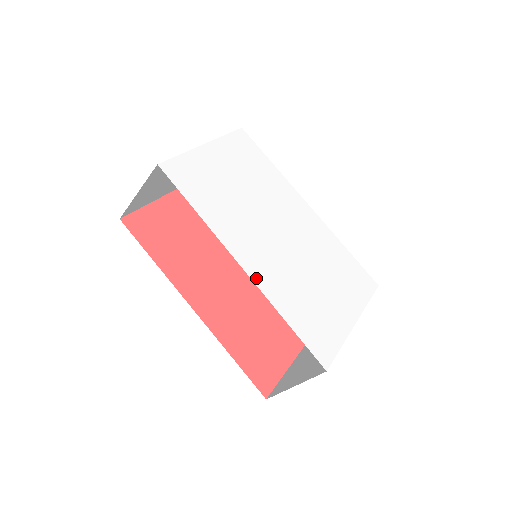
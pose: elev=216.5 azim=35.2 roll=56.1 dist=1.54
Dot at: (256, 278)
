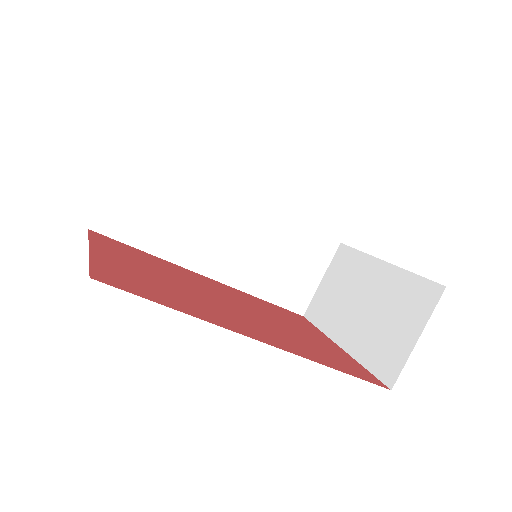
Dot at: occluded
